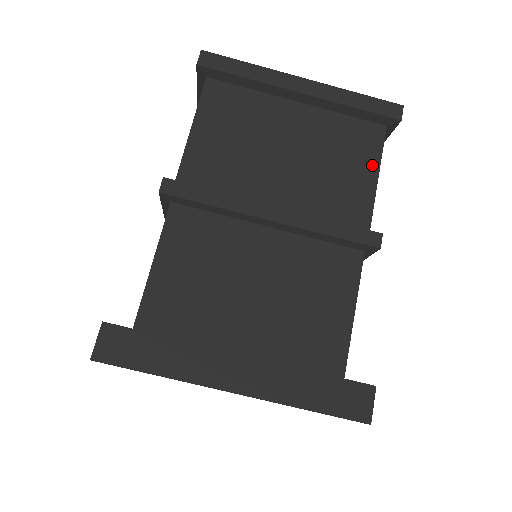
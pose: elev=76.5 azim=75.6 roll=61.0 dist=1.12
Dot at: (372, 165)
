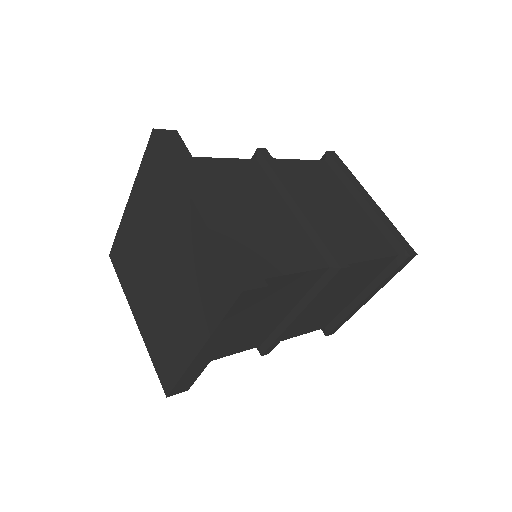
Dot at: (374, 254)
